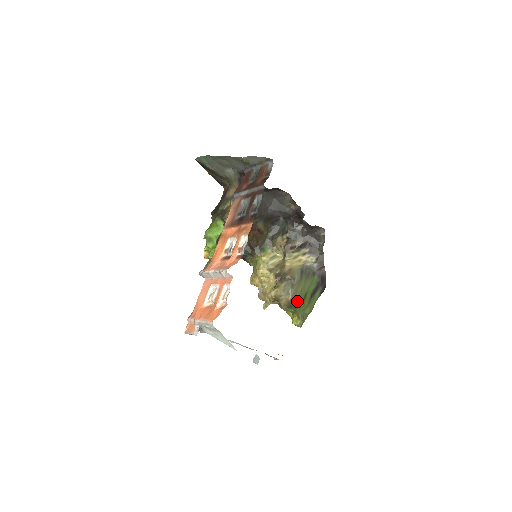
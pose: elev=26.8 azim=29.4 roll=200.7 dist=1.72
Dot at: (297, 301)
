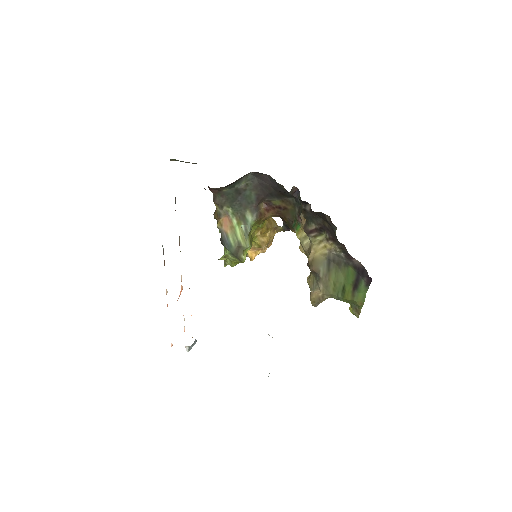
Dot at: (333, 295)
